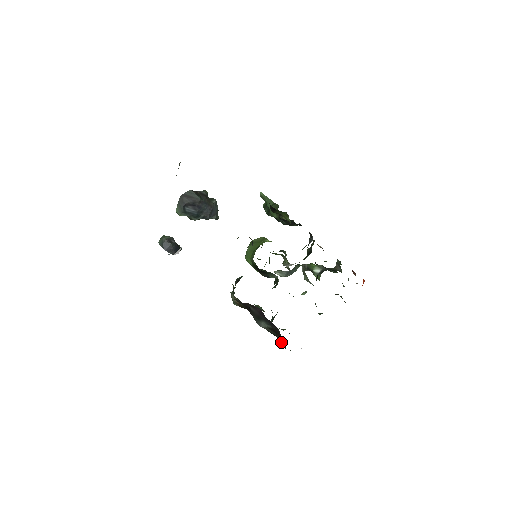
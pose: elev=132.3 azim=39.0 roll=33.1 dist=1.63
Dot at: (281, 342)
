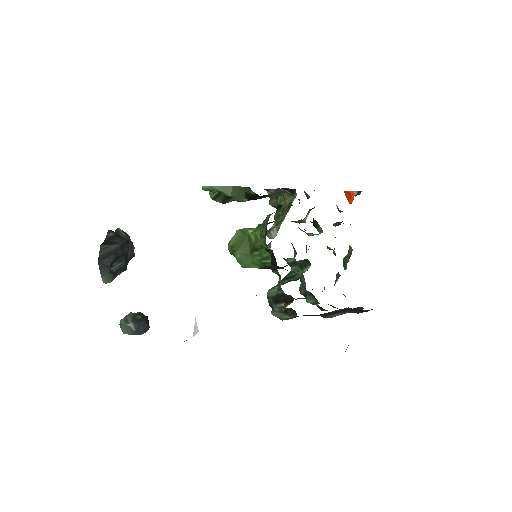
Dot at: occluded
